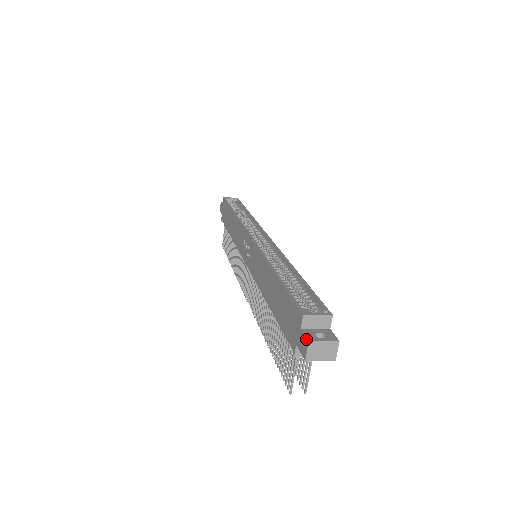
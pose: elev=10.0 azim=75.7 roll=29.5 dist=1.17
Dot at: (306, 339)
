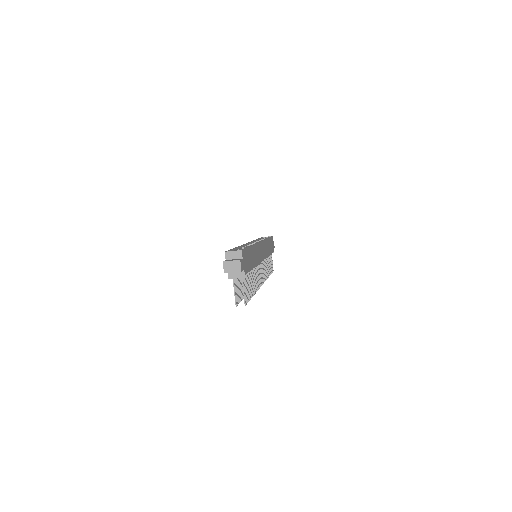
Dot at: (223, 262)
